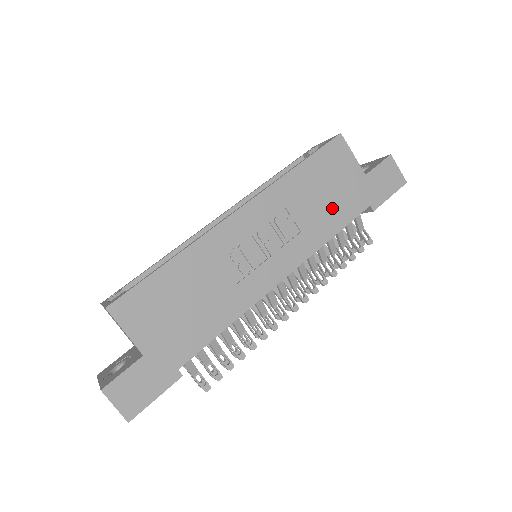
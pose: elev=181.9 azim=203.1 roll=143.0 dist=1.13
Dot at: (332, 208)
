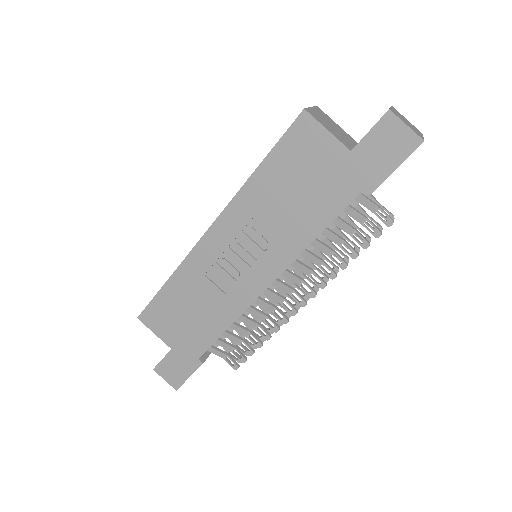
Dot at: (310, 204)
